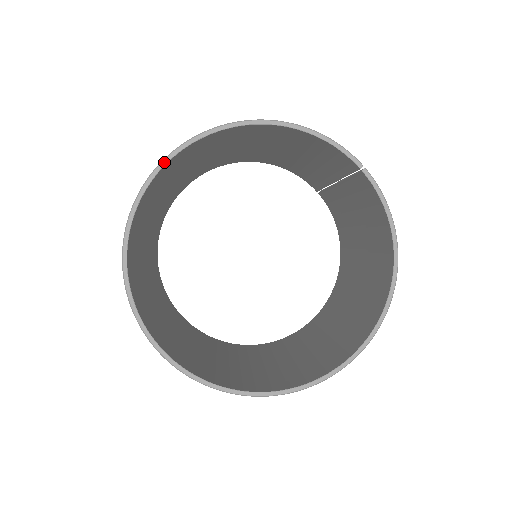
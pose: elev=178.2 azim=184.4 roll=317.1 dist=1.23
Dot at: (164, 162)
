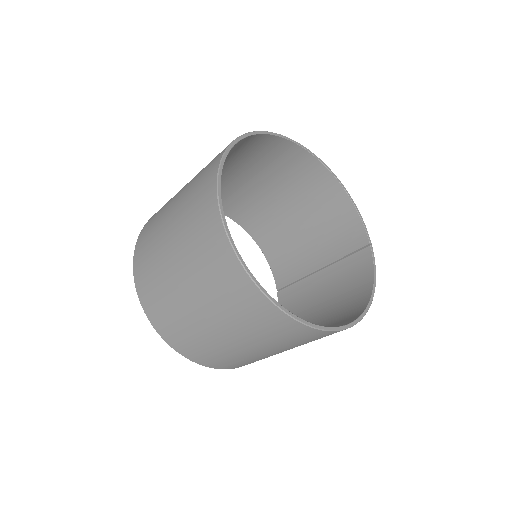
Dot at: (286, 137)
